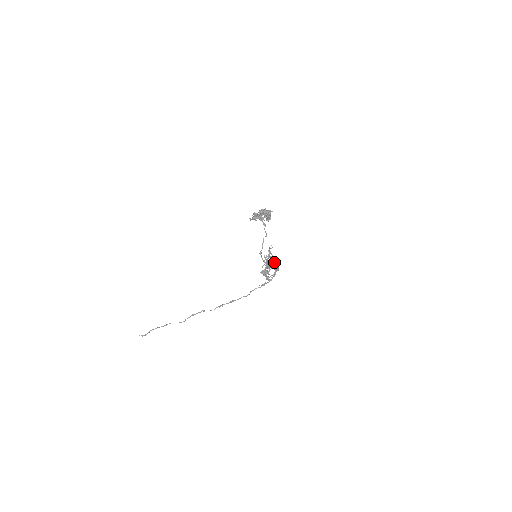
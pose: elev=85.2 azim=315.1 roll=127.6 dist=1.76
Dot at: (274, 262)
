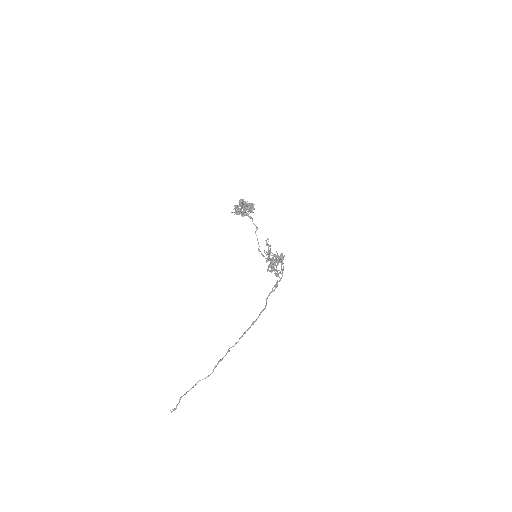
Dot at: (277, 256)
